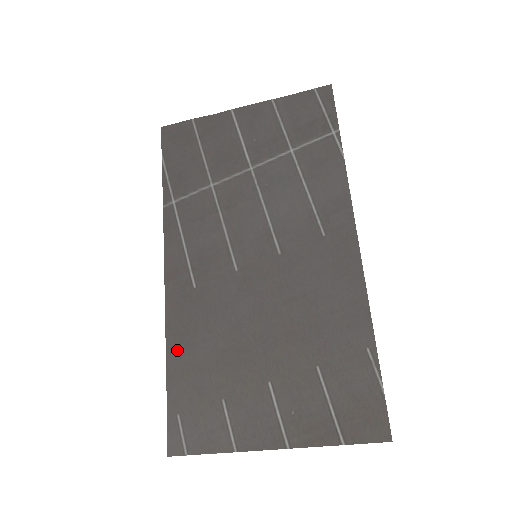
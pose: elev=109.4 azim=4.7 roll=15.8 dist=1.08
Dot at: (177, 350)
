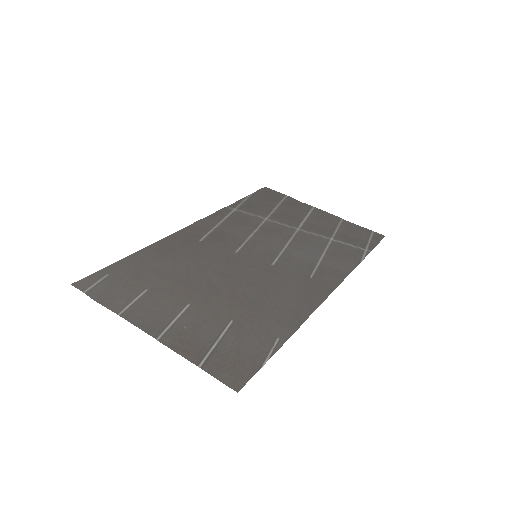
Dot at: (151, 253)
